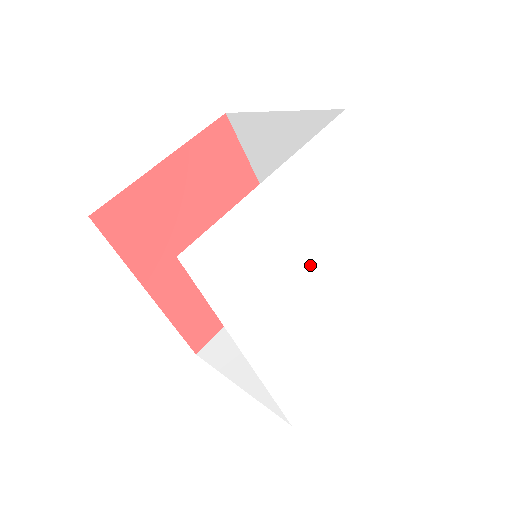
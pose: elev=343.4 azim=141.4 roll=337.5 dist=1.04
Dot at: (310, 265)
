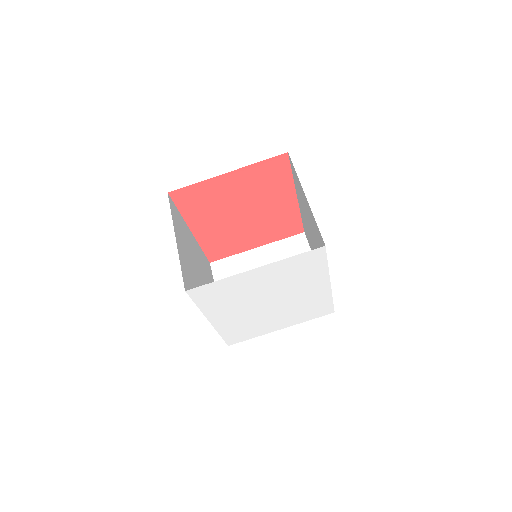
Dot at: (267, 299)
